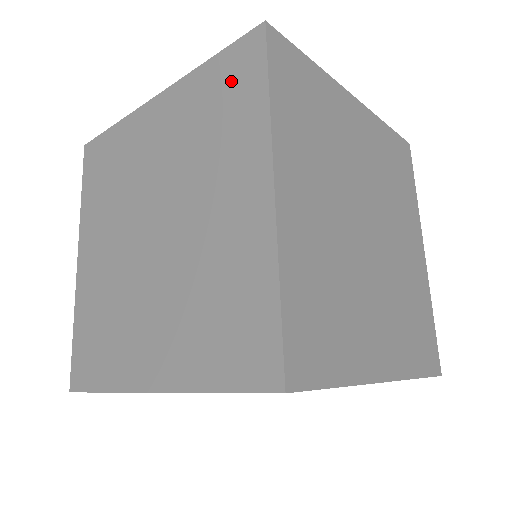
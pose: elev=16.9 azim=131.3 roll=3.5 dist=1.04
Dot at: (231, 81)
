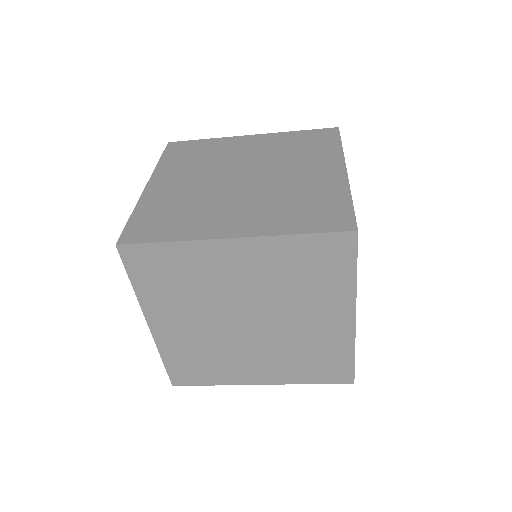
Dot at: (315, 138)
